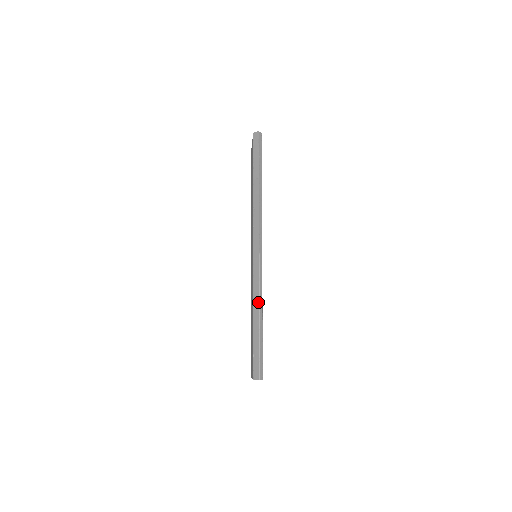
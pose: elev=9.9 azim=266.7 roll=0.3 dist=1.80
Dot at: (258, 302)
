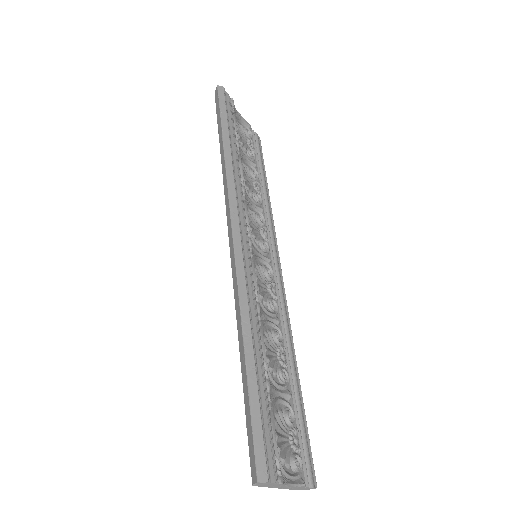
Dot at: (239, 318)
